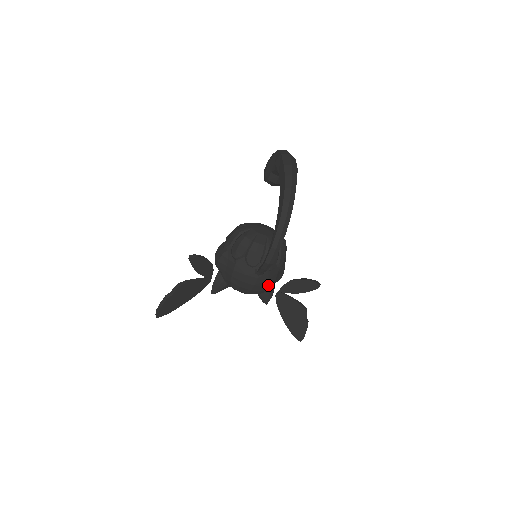
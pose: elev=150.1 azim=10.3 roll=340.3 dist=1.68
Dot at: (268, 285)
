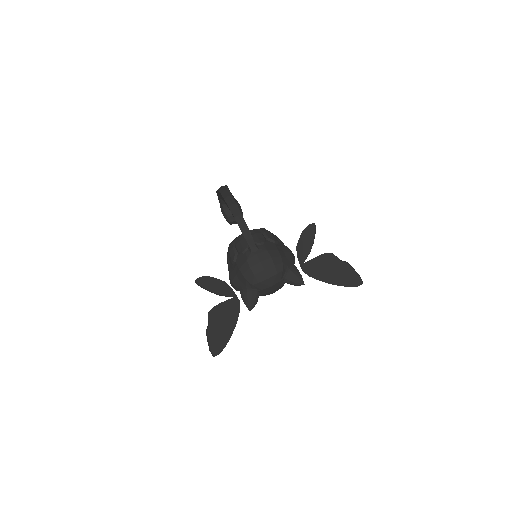
Dot at: (275, 257)
